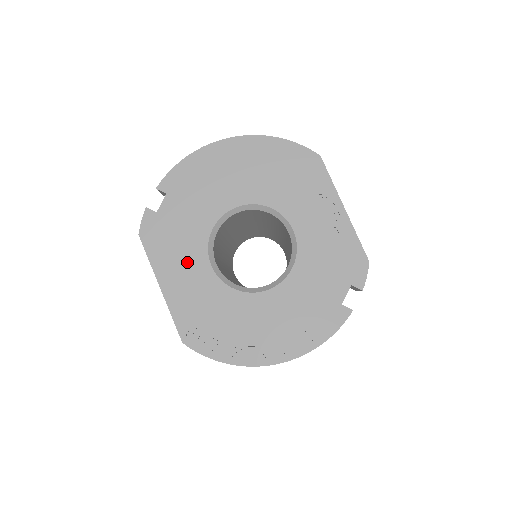
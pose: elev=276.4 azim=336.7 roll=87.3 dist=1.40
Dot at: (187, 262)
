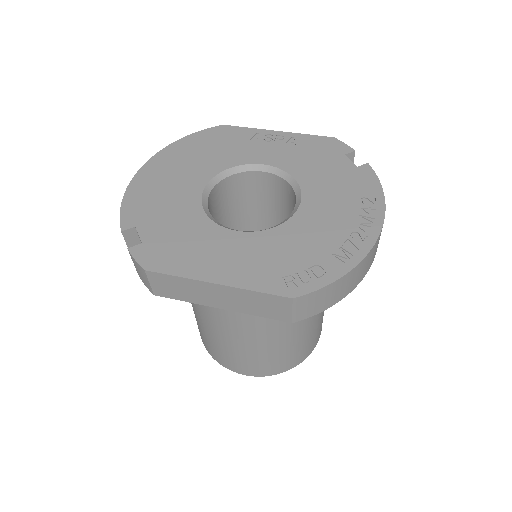
Dot at: (214, 247)
